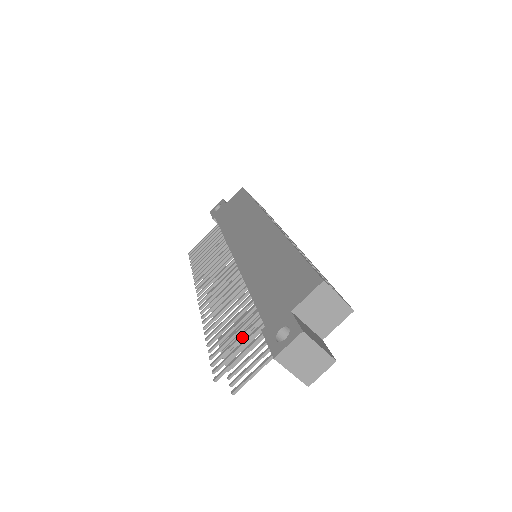
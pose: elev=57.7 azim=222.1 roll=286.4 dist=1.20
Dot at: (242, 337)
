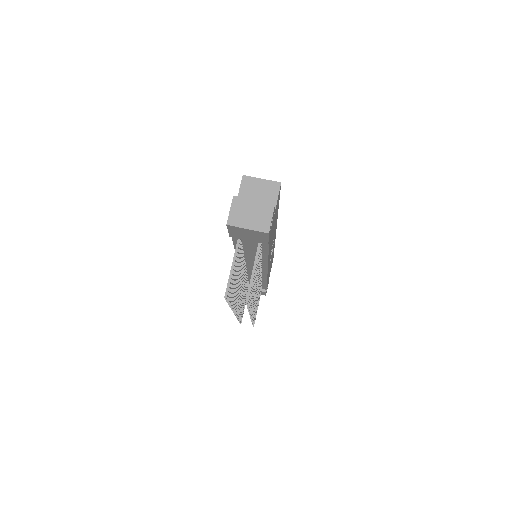
Dot at: occluded
